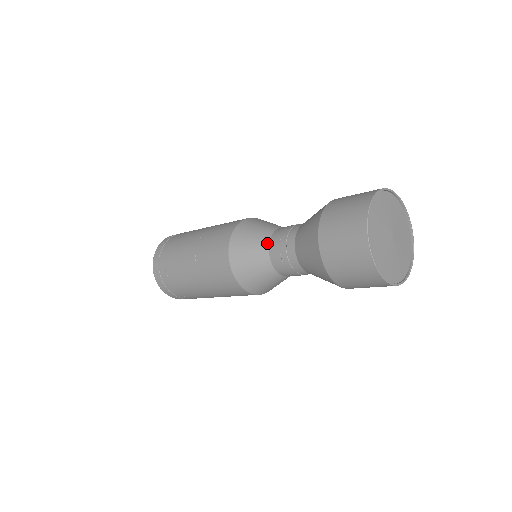
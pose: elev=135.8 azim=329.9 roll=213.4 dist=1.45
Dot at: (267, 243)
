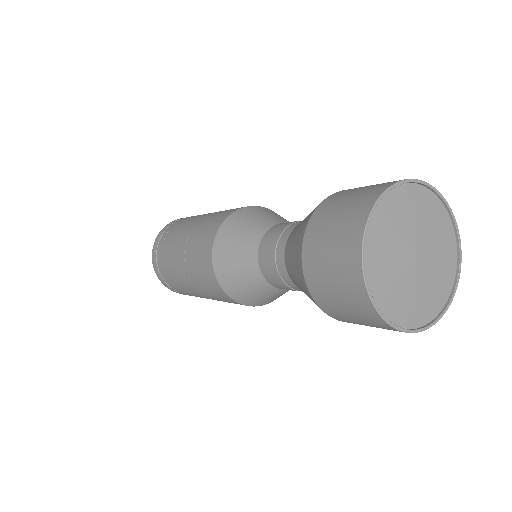
Dot at: (271, 225)
